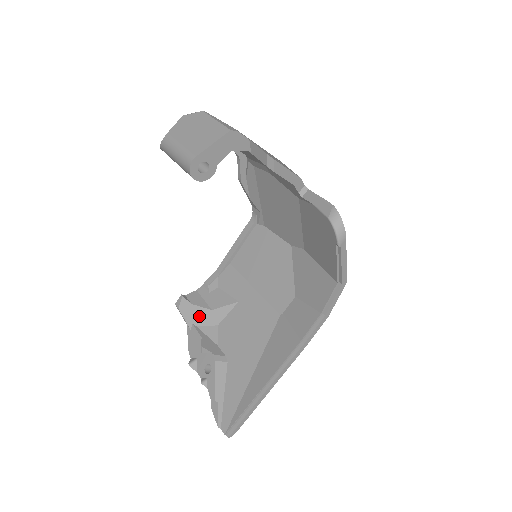
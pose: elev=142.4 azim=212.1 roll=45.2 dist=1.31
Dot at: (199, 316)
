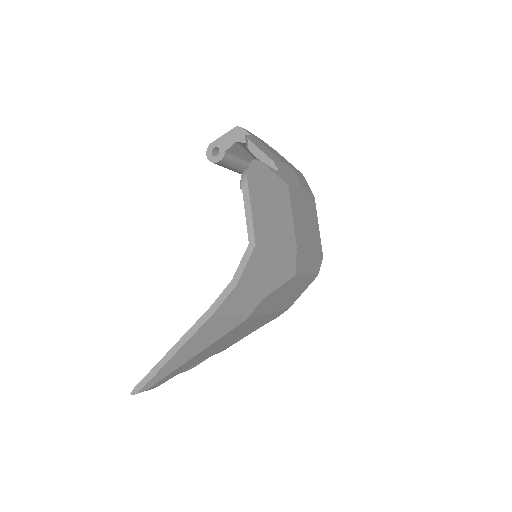
Dot at: occluded
